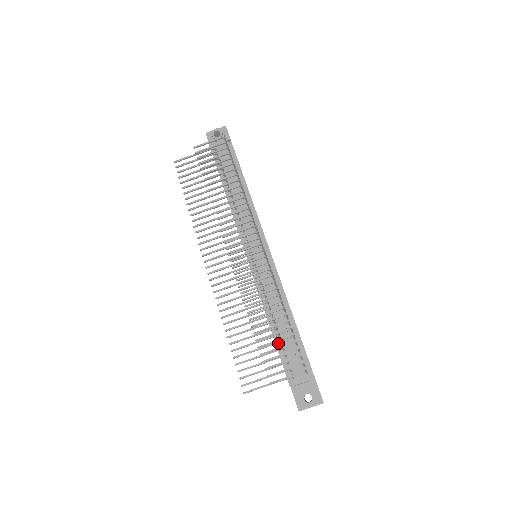
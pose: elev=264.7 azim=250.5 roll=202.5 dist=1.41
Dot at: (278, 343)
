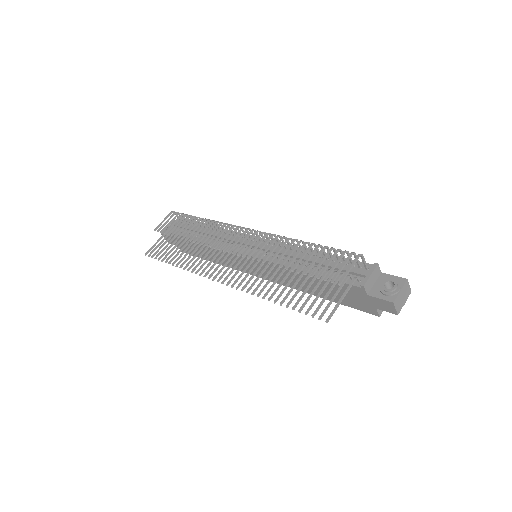
Dot at: (323, 274)
